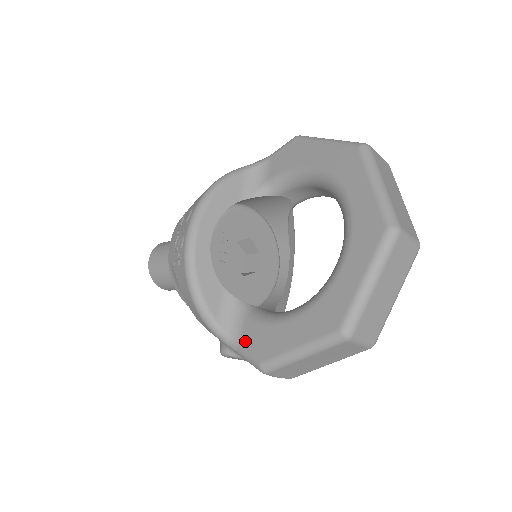
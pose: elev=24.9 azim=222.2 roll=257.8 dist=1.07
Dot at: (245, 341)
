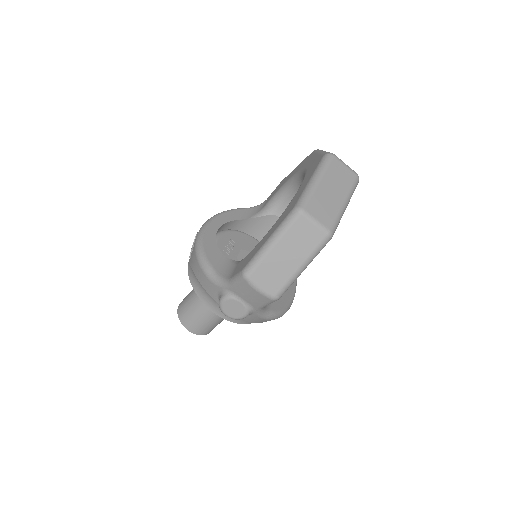
Dot at: (235, 272)
